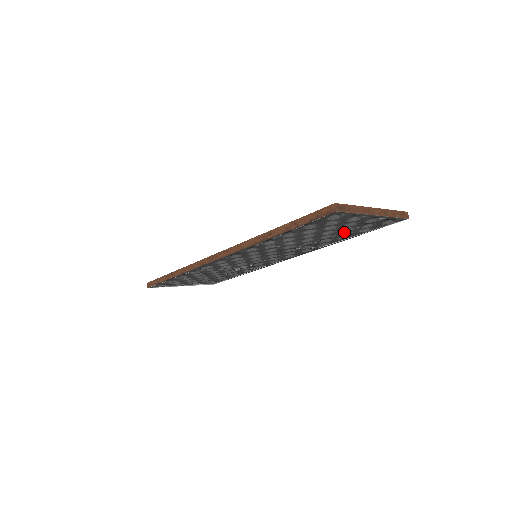
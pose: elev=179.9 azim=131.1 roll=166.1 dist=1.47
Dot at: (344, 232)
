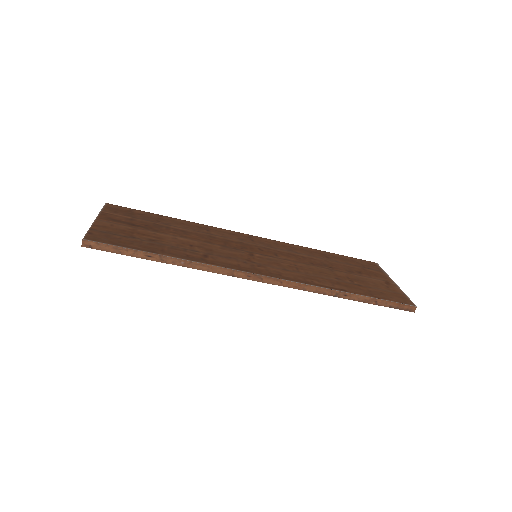
Dot at: occluded
